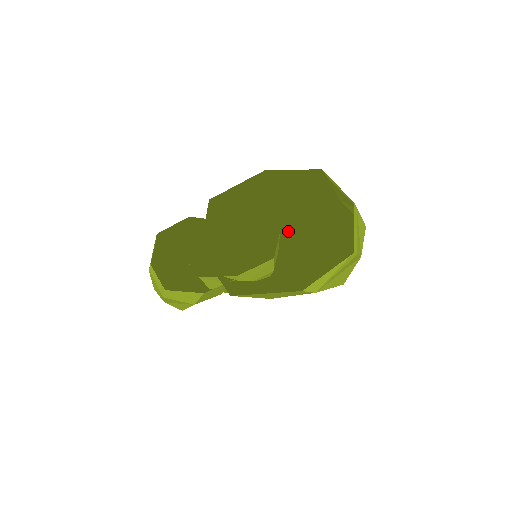
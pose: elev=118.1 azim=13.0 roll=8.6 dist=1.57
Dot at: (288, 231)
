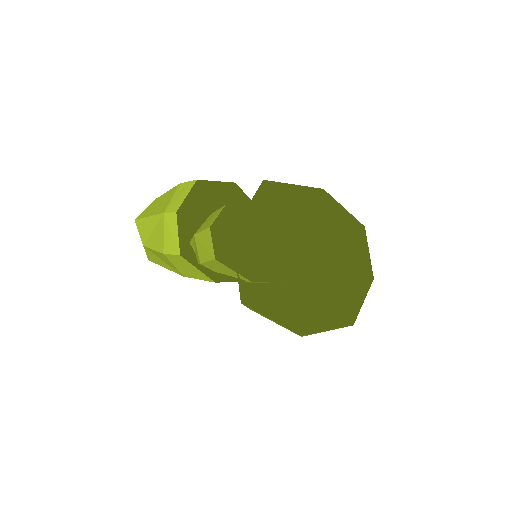
Dot at: occluded
